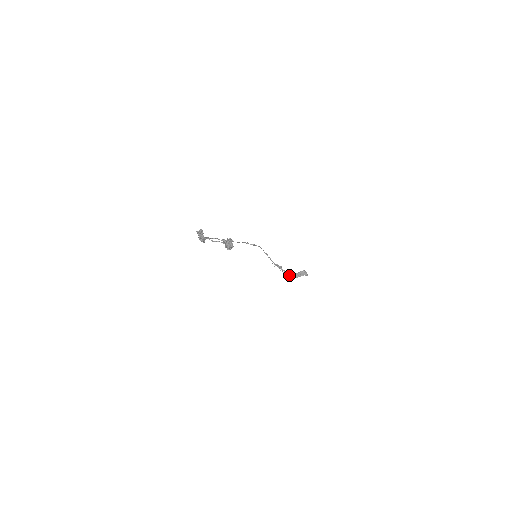
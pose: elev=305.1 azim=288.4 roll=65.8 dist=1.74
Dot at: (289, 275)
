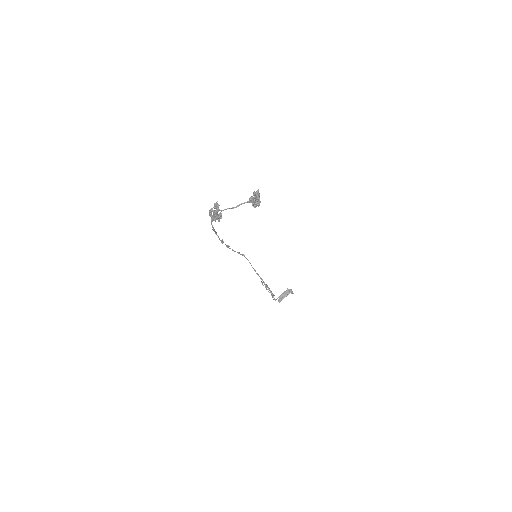
Dot at: (275, 299)
